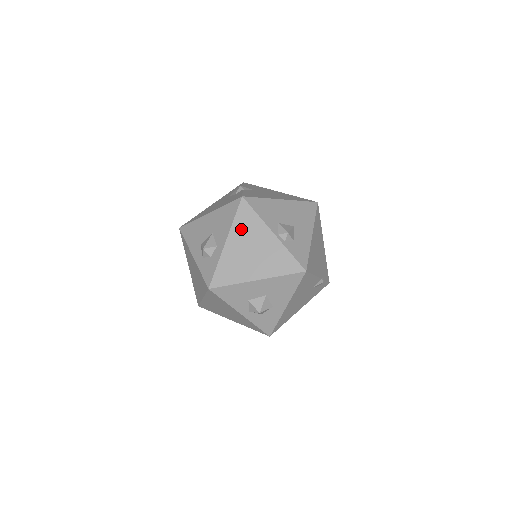
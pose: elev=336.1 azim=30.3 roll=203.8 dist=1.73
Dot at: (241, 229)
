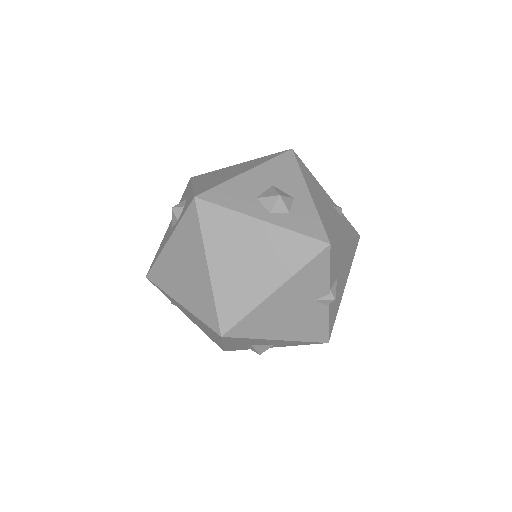
Dot at: (203, 178)
